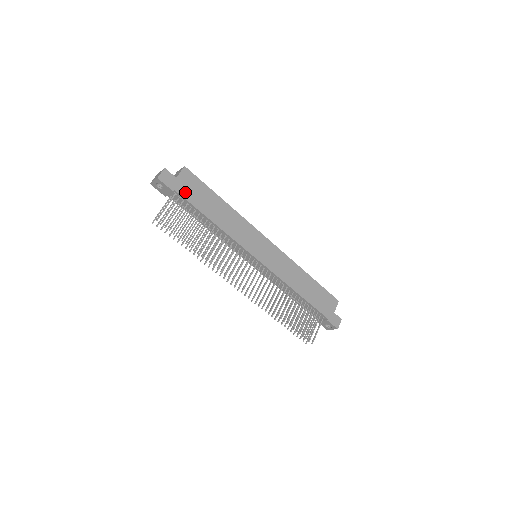
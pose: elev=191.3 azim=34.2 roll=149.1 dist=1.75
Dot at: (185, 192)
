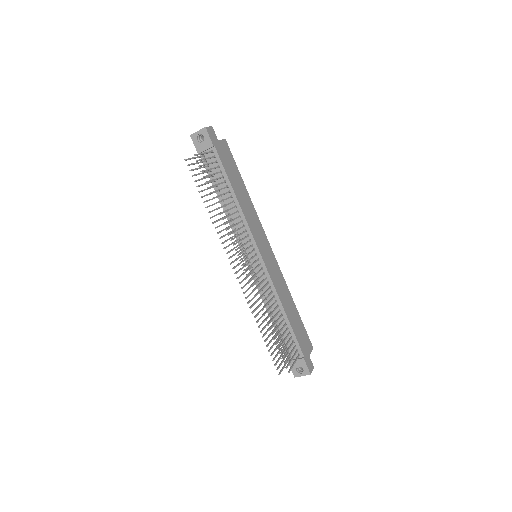
Dot at: (221, 155)
